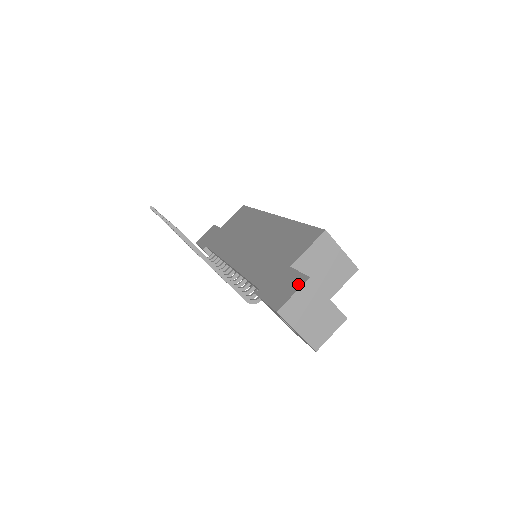
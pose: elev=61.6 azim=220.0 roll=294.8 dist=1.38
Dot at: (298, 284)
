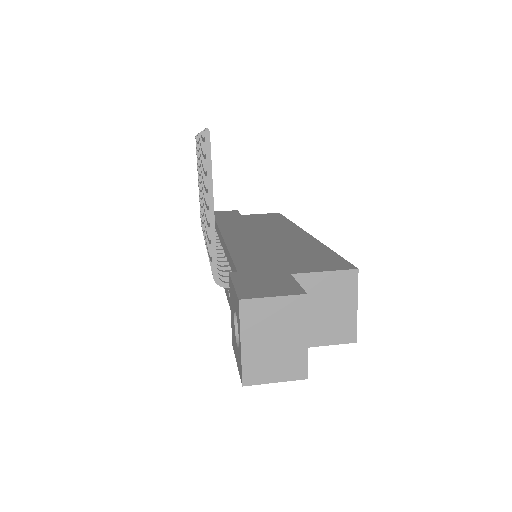
Dot at: (288, 291)
